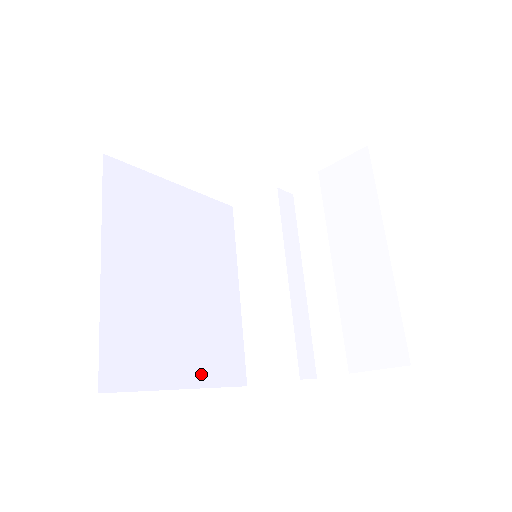
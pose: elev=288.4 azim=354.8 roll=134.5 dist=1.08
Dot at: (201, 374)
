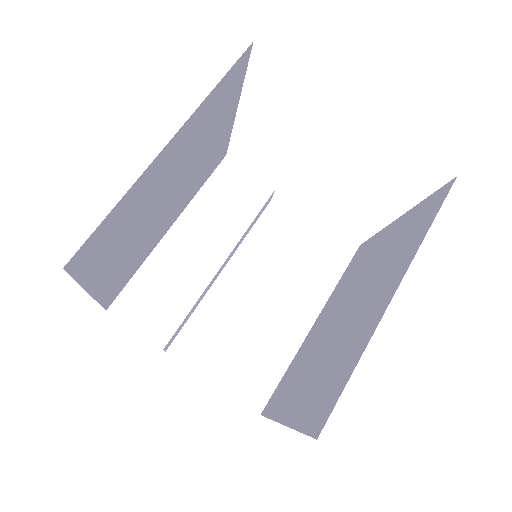
Dot at: (105, 286)
